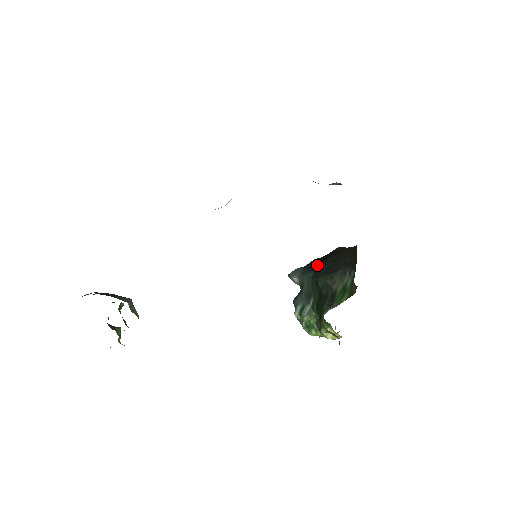
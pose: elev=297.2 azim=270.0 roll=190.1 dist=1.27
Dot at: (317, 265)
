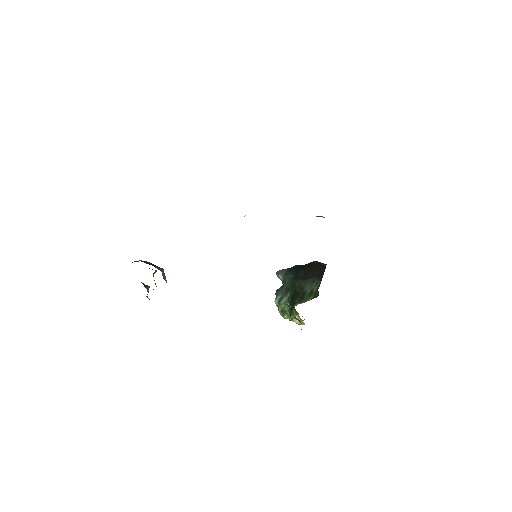
Dot at: (298, 270)
